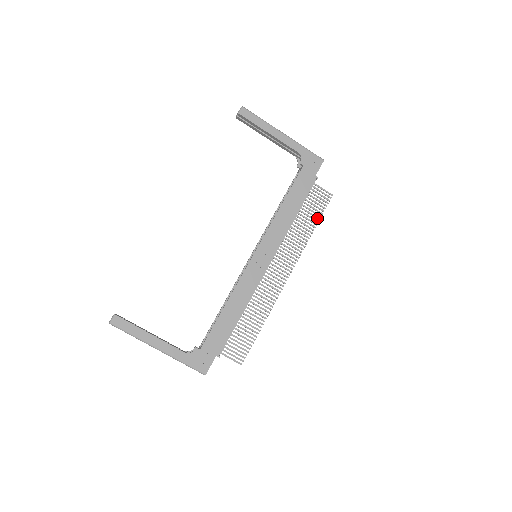
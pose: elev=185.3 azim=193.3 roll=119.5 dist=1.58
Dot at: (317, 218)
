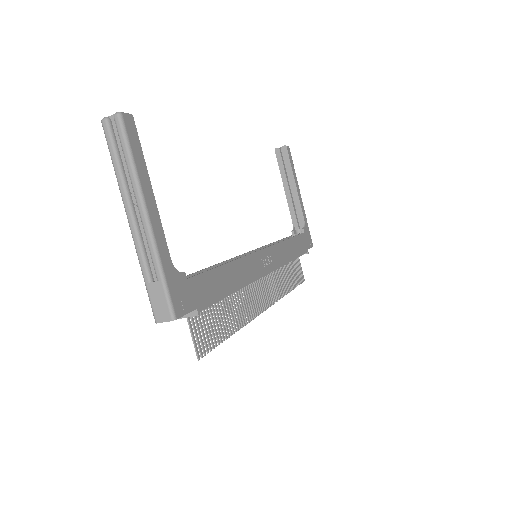
Dot at: (294, 285)
